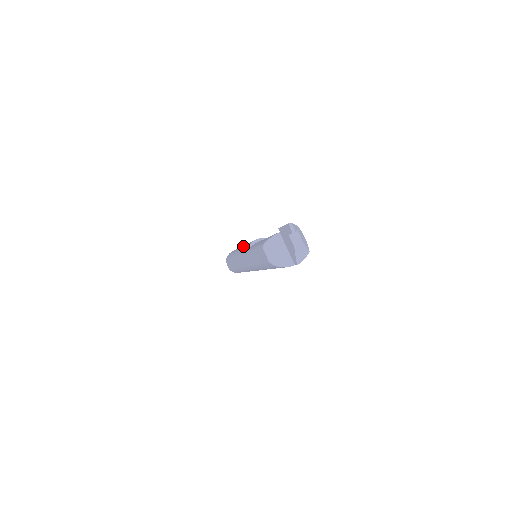
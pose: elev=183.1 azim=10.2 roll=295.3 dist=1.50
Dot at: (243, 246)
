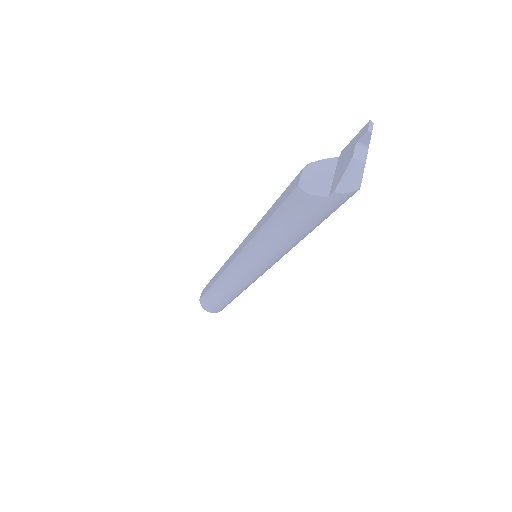
Dot at: occluded
